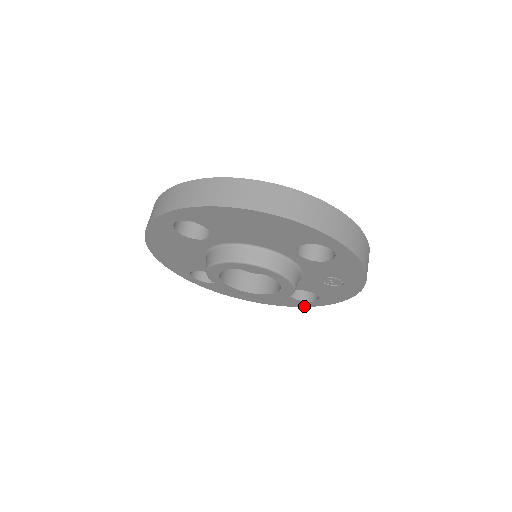
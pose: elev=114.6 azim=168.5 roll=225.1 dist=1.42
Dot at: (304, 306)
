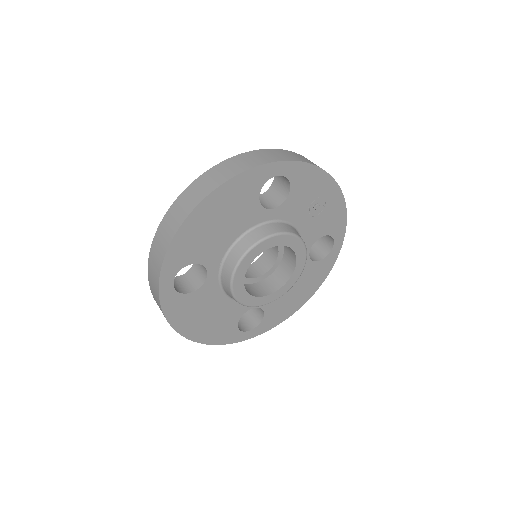
Dot at: (335, 259)
